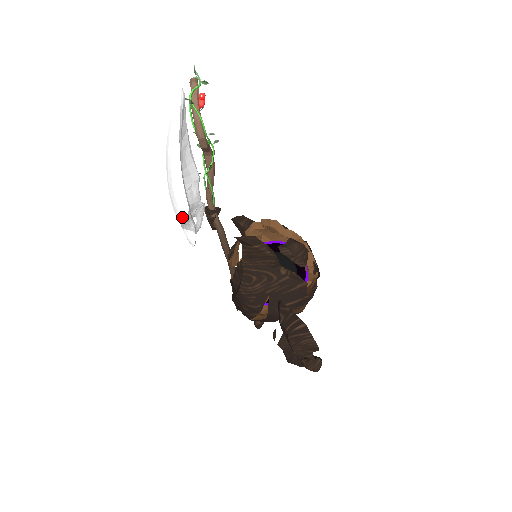
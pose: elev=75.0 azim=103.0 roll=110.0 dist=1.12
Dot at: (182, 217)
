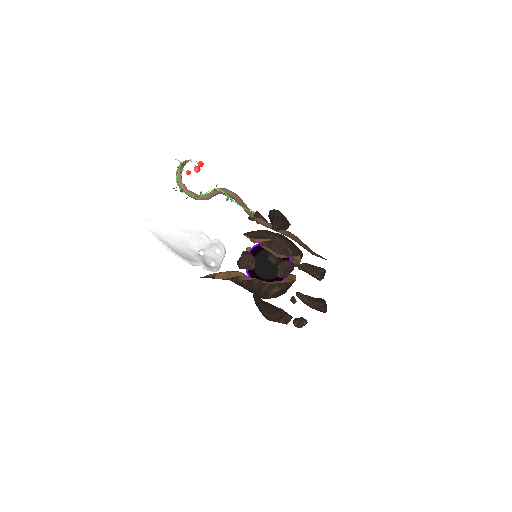
Dot at: (195, 265)
